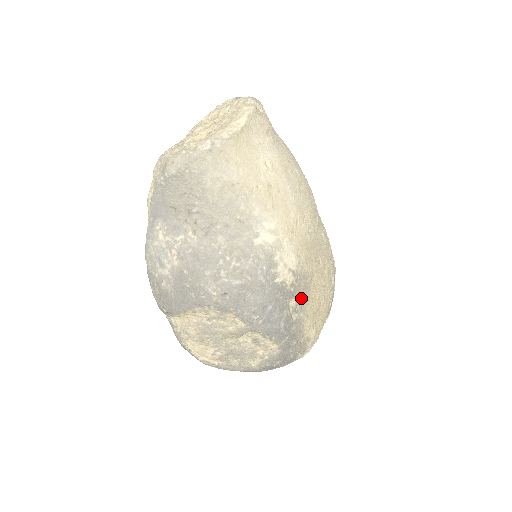
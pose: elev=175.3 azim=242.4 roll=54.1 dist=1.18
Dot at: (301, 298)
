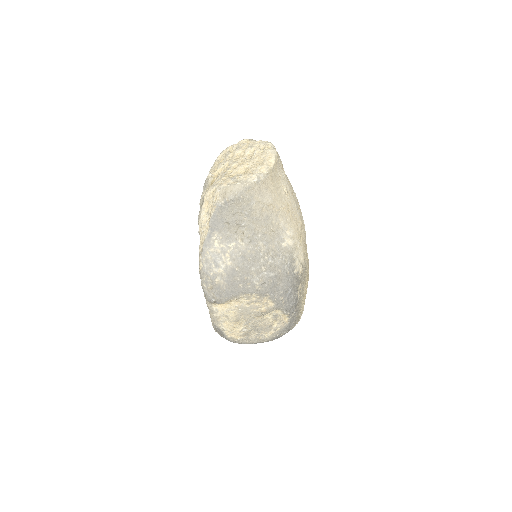
Dot at: (303, 283)
